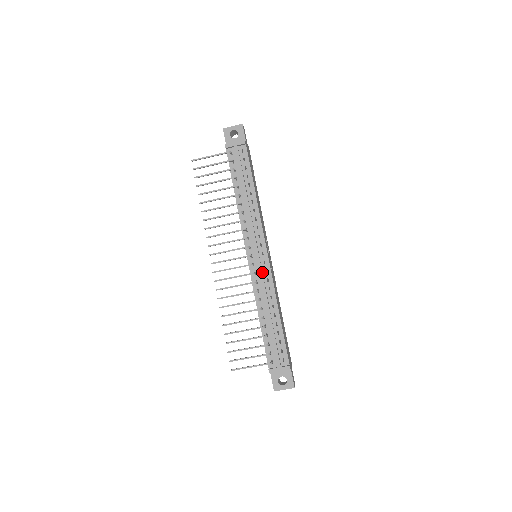
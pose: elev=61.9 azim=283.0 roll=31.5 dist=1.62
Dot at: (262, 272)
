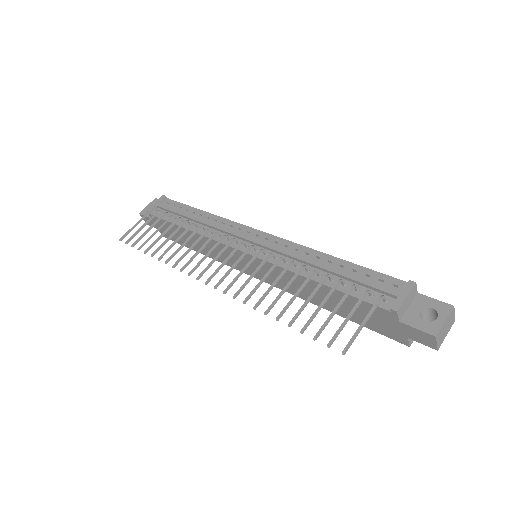
Dot at: (272, 245)
